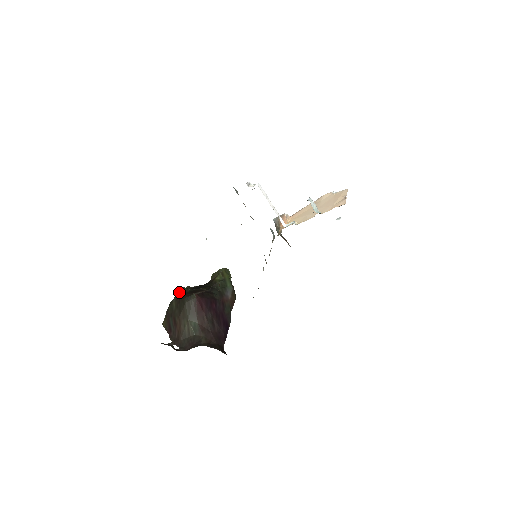
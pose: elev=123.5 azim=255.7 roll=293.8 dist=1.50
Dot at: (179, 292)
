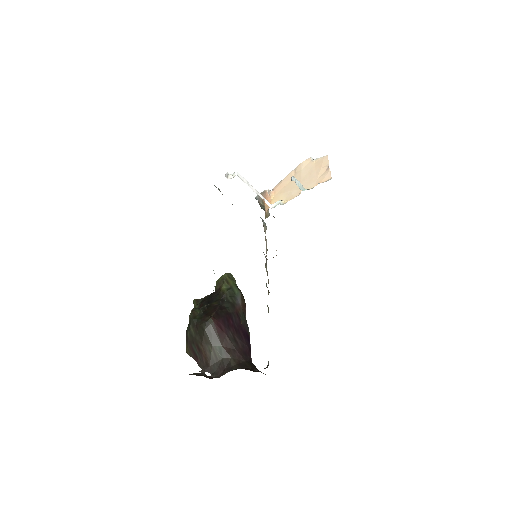
Dot at: (193, 317)
